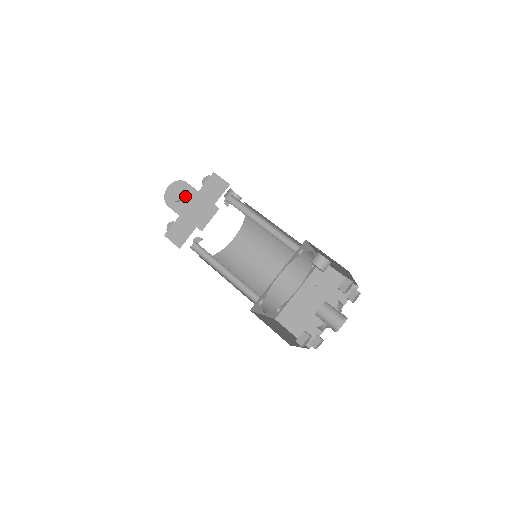
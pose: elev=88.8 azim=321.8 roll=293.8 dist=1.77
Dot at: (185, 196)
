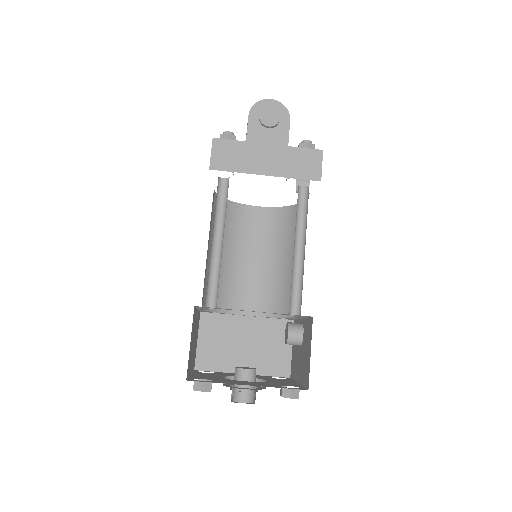
Dot at: (273, 129)
